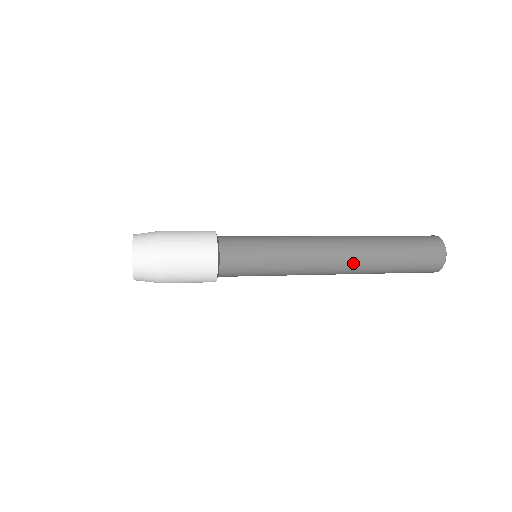
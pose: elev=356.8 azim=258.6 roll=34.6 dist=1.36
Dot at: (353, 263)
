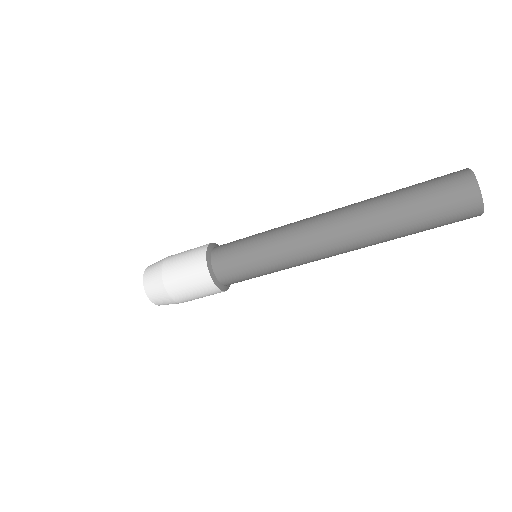
Dot at: (351, 234)
